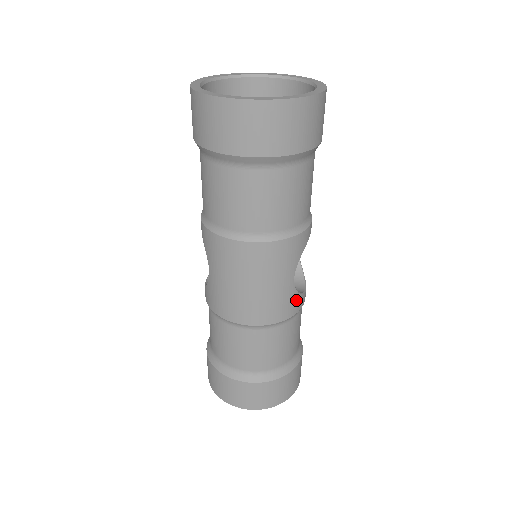
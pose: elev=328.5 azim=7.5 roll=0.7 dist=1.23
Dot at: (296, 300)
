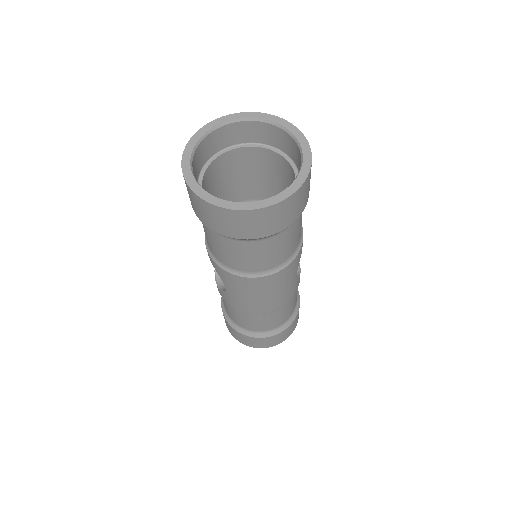
Dot at: (297, 283)
